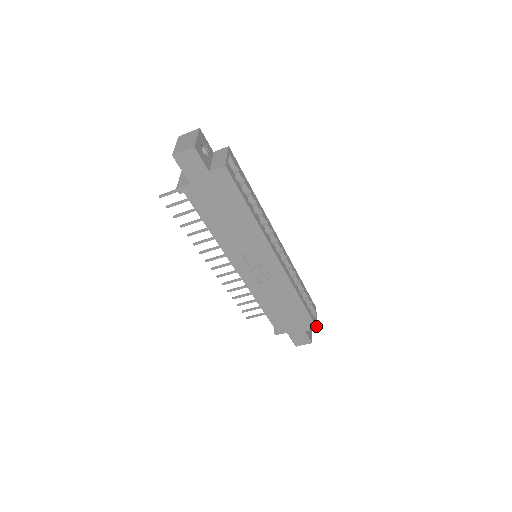
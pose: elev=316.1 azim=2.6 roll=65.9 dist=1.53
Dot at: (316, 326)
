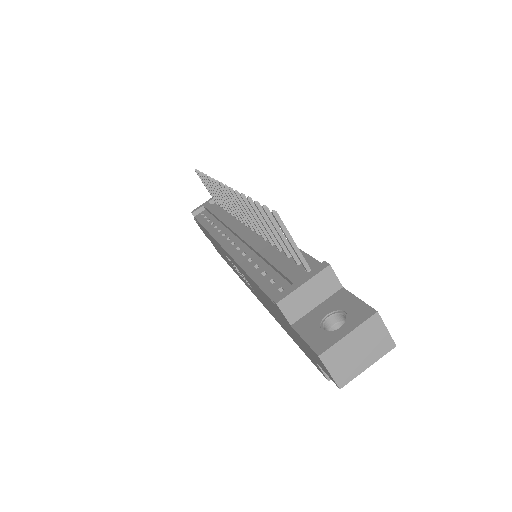
Dot at: occluded
